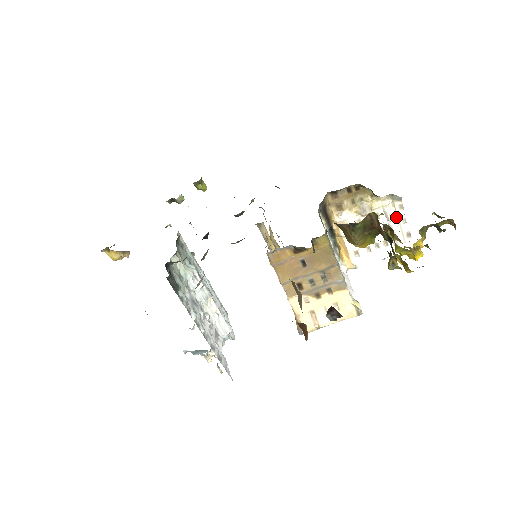
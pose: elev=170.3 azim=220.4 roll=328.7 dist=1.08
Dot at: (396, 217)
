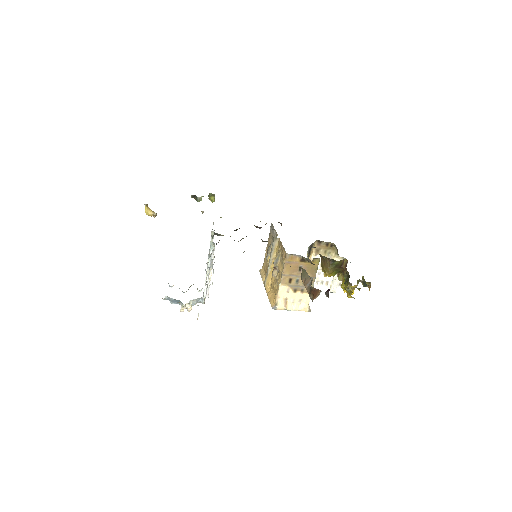
Dot at: occluded
